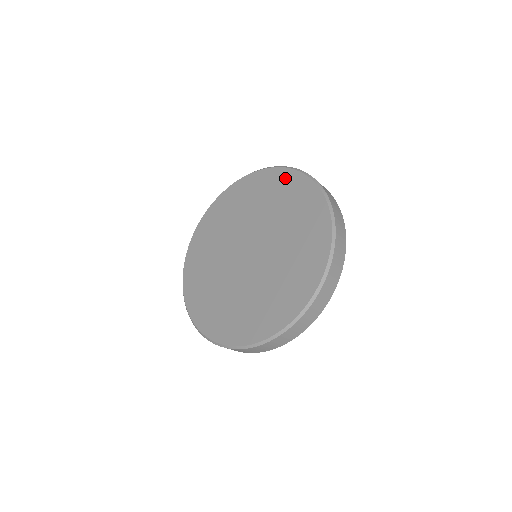
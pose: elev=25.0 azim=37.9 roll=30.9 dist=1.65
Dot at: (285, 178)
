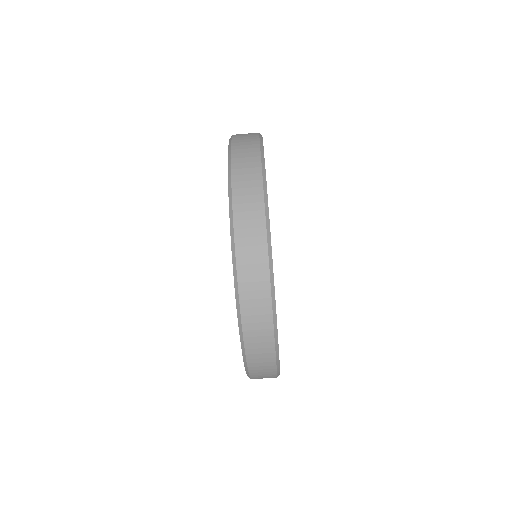
Dot at: occluded
